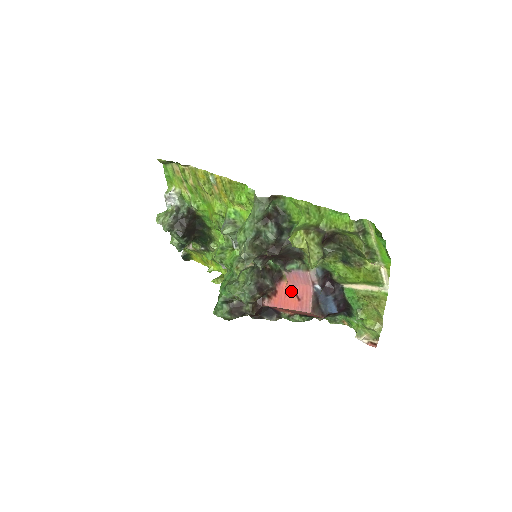
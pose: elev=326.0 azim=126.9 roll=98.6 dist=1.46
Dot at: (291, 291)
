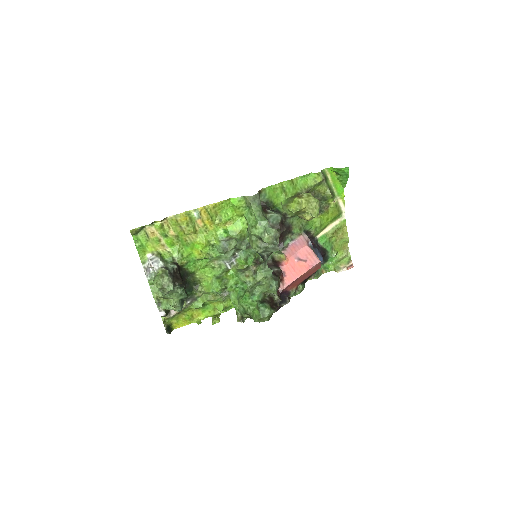
Dot at: (296, 261)
